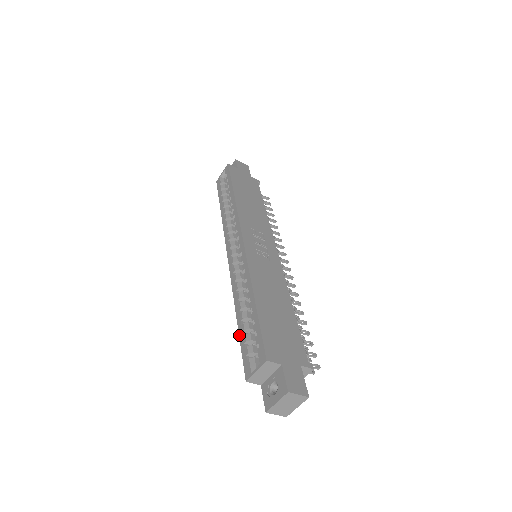
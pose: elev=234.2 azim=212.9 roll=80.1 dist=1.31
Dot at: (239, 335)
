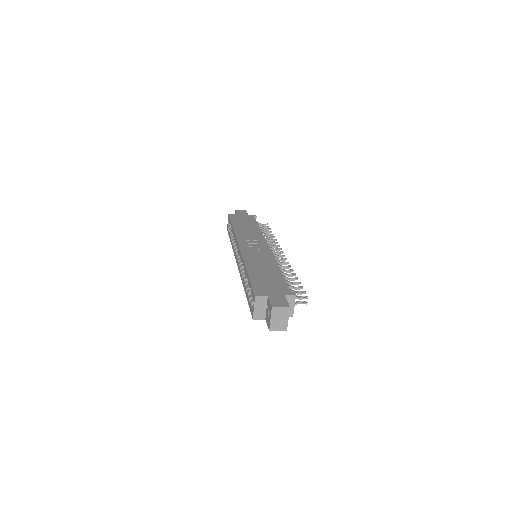
Dot at: (247, 299)
